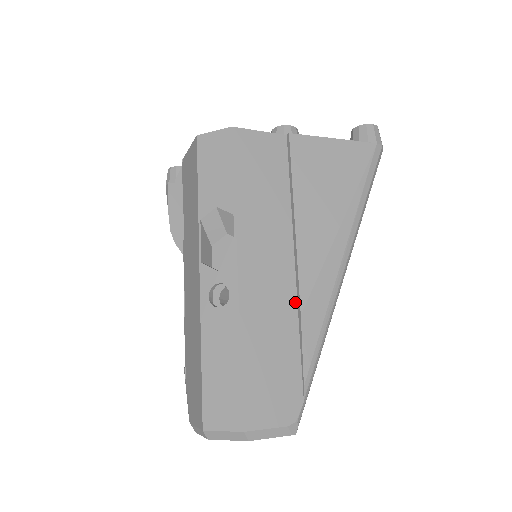
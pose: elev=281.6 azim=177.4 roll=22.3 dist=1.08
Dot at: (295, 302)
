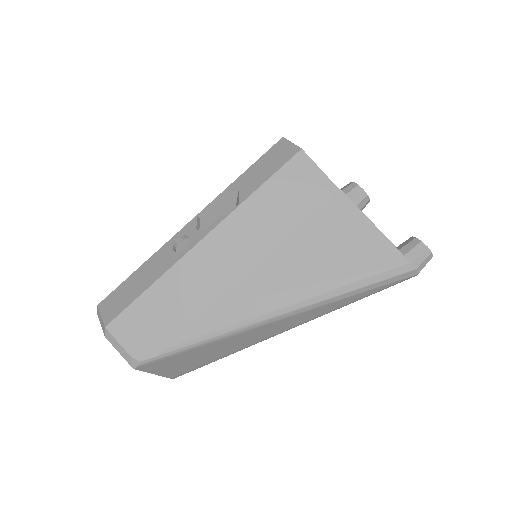
Dot at: (218, 297)
